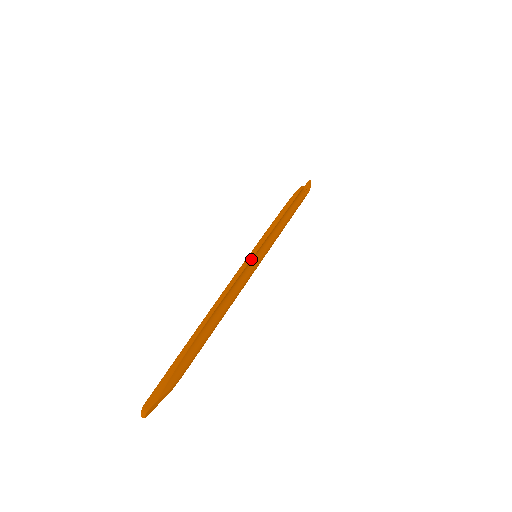
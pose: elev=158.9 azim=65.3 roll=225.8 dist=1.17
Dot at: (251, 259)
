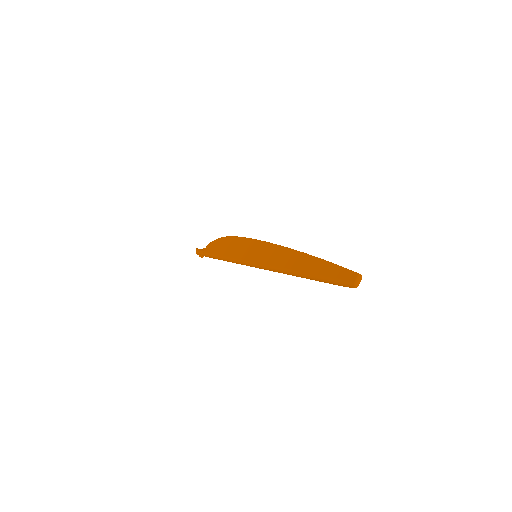
Dot at: occluded
